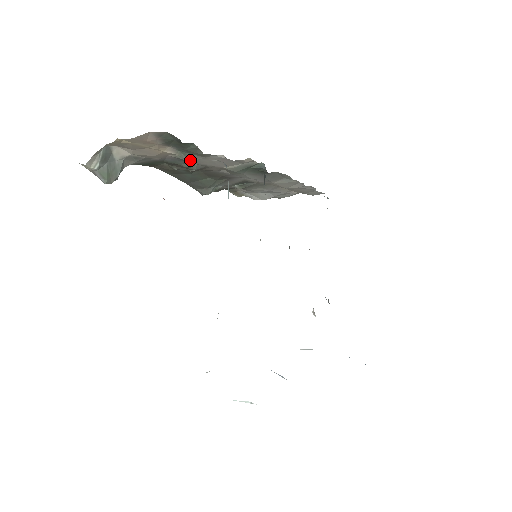
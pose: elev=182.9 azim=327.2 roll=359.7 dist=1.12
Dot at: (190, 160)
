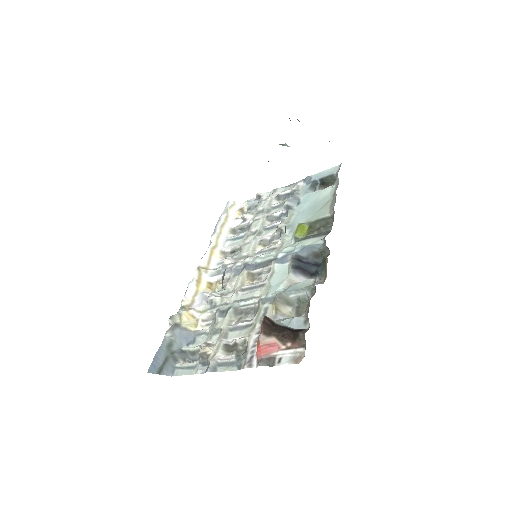
Dot at: occluded
